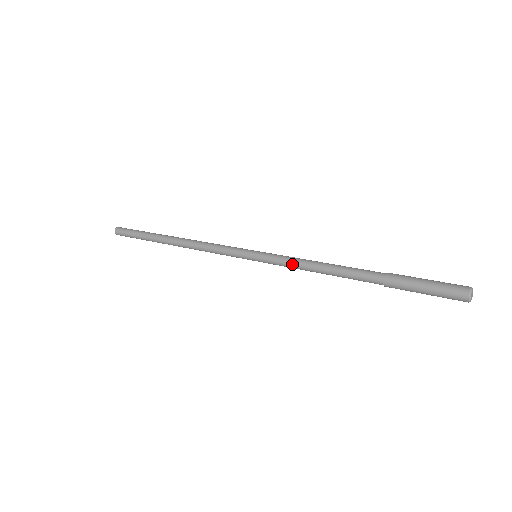
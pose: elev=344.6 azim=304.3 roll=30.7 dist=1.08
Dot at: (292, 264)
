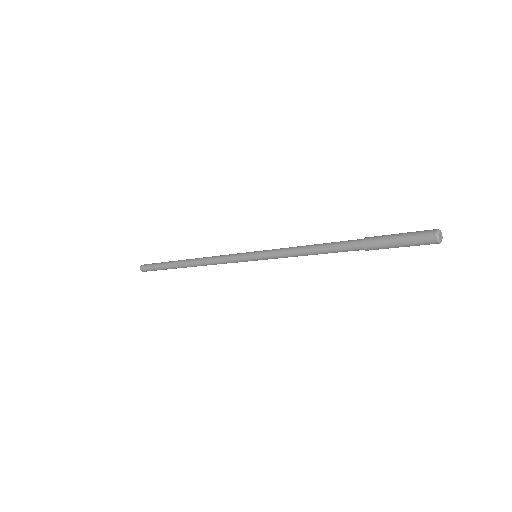
Dot at: (286, 255)
